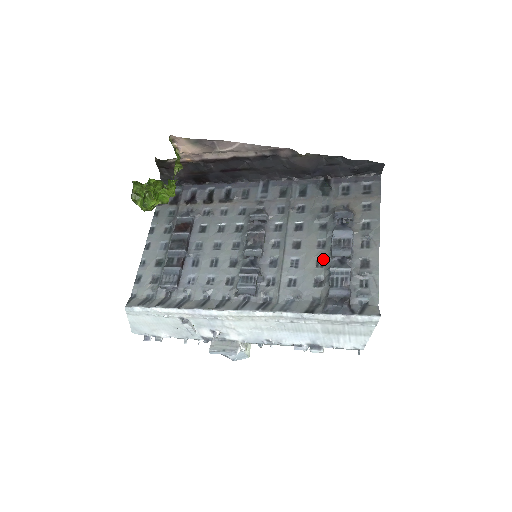
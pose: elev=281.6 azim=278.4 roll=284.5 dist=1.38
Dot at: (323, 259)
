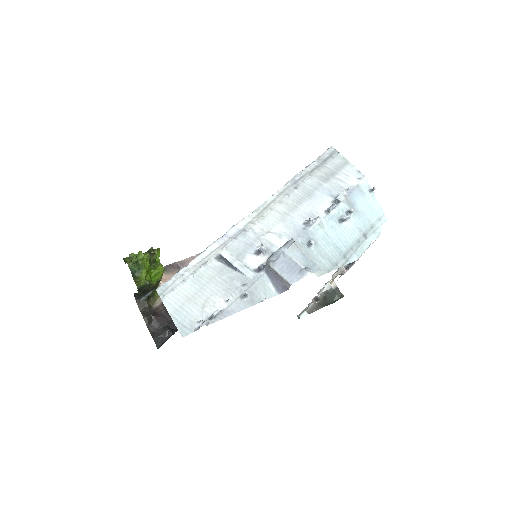
Dot at: occluded
